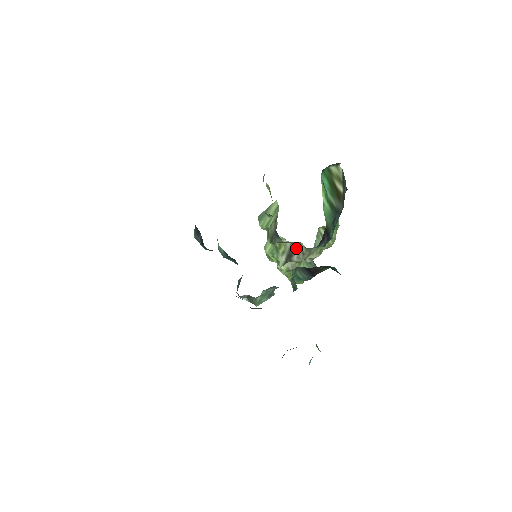
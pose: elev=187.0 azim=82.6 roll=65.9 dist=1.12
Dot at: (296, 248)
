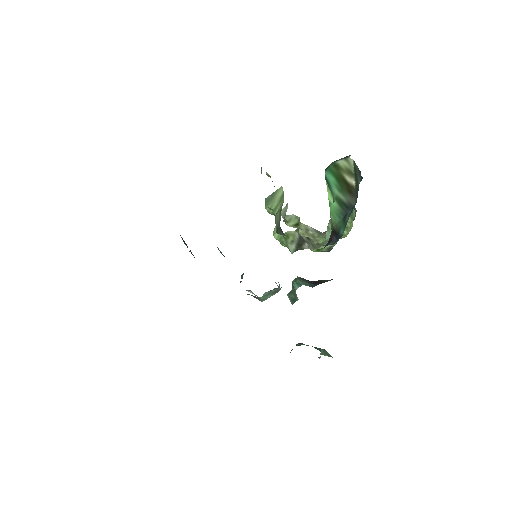
Dot at: (305, 239)
